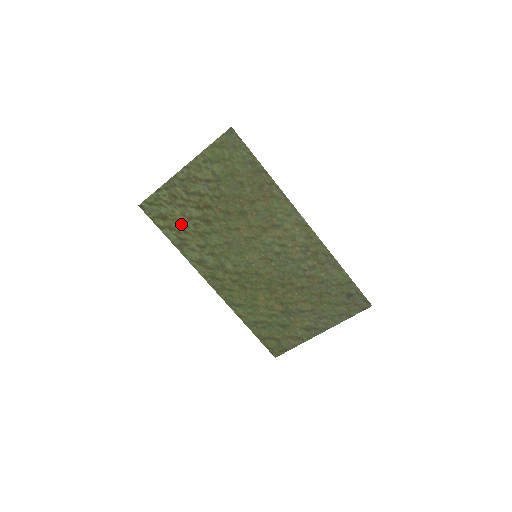
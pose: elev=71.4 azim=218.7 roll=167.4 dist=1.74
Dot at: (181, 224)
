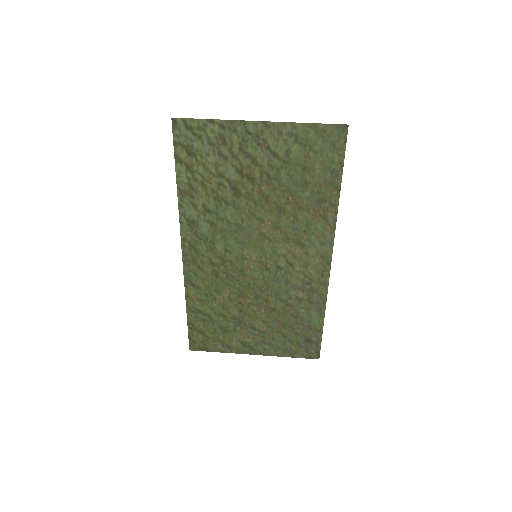
Dot at: (205, 173)
